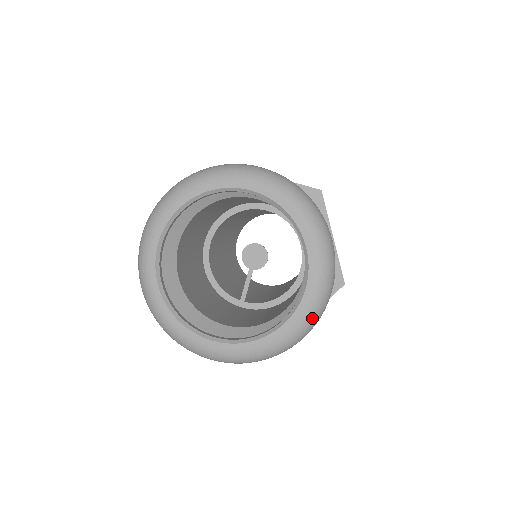
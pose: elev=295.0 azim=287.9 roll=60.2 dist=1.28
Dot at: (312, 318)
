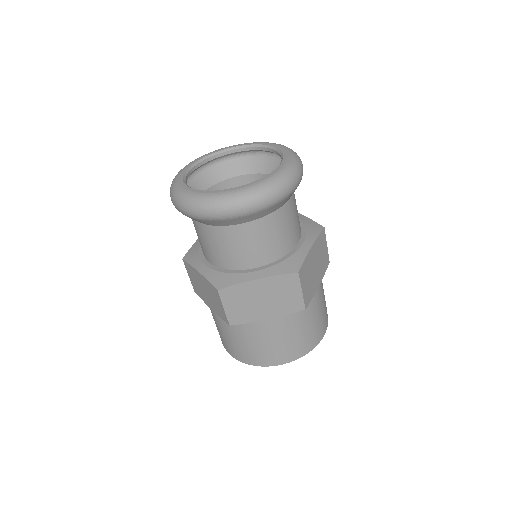
Dot at: (252, 192)
